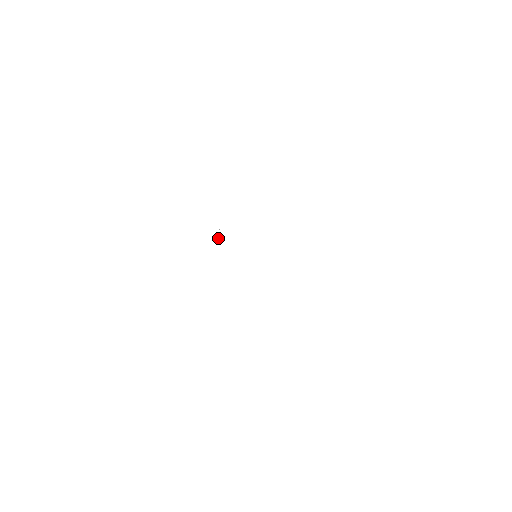
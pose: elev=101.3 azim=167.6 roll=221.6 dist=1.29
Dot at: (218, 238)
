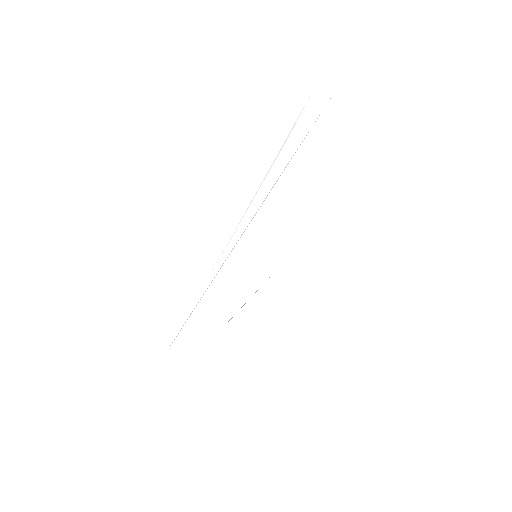
Dot at: occluded
